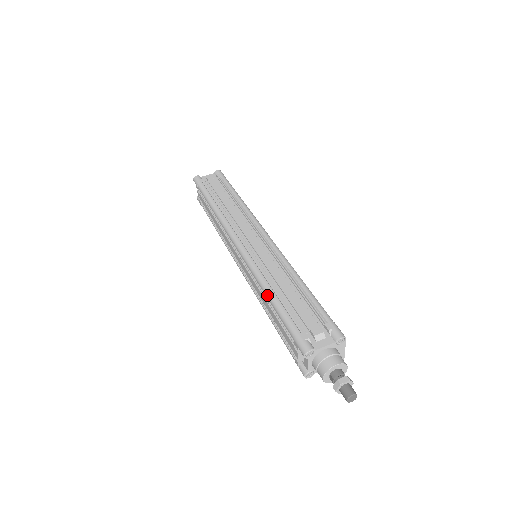
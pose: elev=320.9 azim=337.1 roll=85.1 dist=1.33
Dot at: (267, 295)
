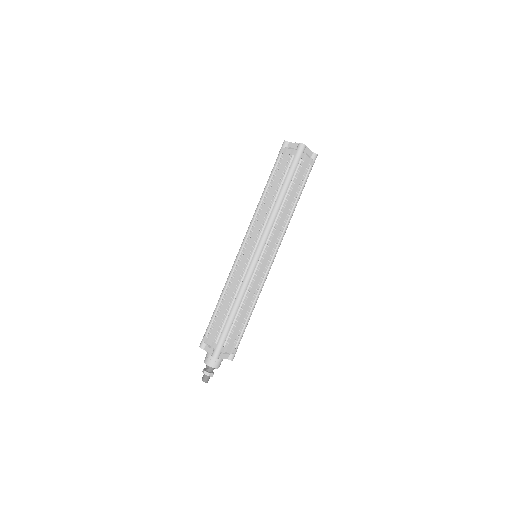
Dot at: (234, 307)
